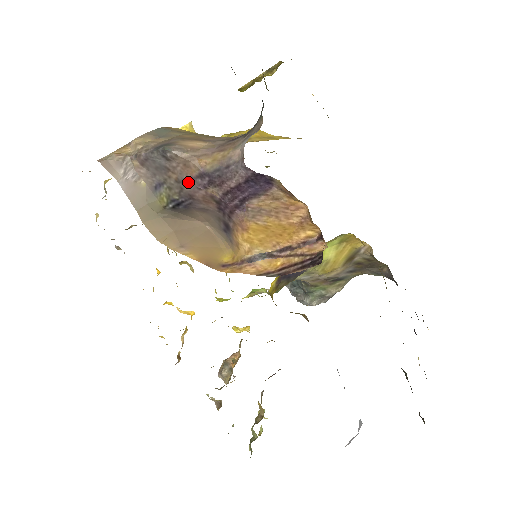
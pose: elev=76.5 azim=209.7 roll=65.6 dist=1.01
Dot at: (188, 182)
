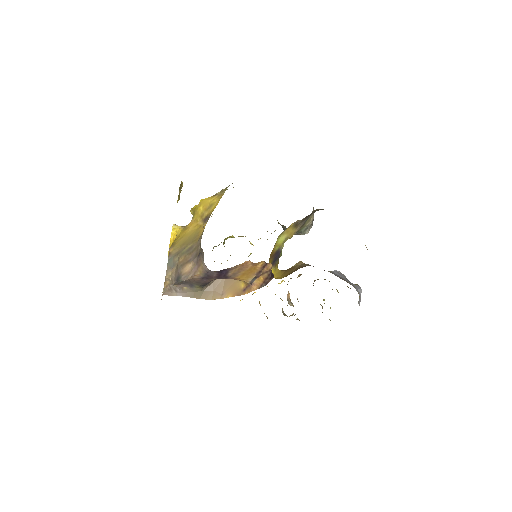
Dot at: (200, 281)
